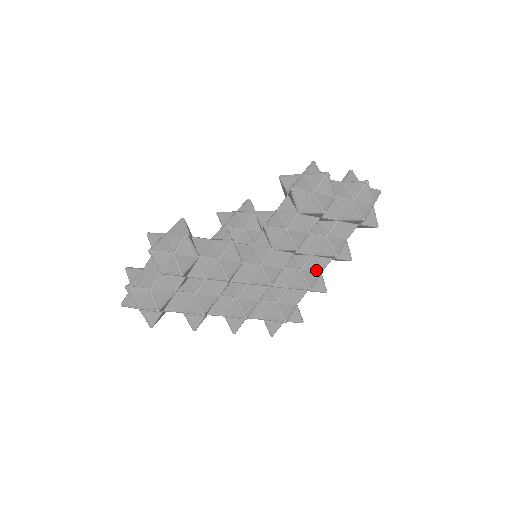
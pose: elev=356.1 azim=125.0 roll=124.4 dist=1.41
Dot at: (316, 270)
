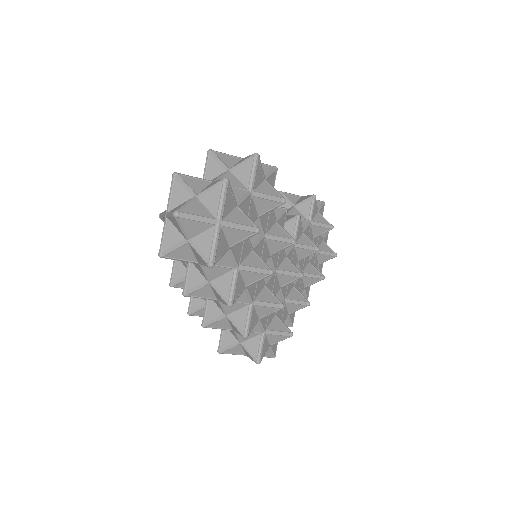
Dot at: occluded
